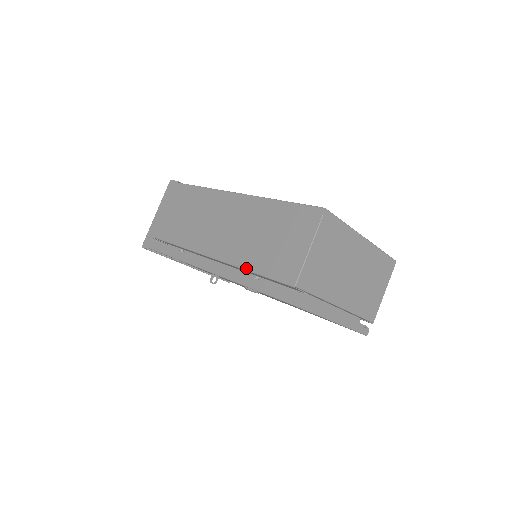
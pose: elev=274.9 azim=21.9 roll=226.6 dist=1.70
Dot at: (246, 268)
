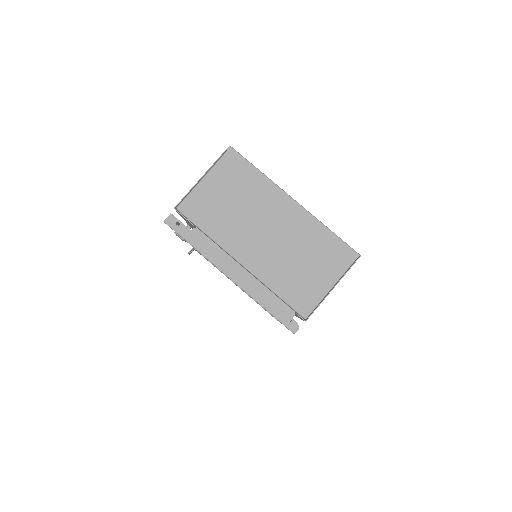
Dot at: occluded
